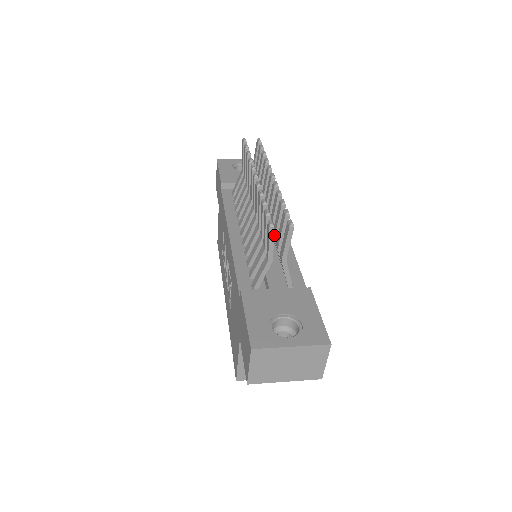
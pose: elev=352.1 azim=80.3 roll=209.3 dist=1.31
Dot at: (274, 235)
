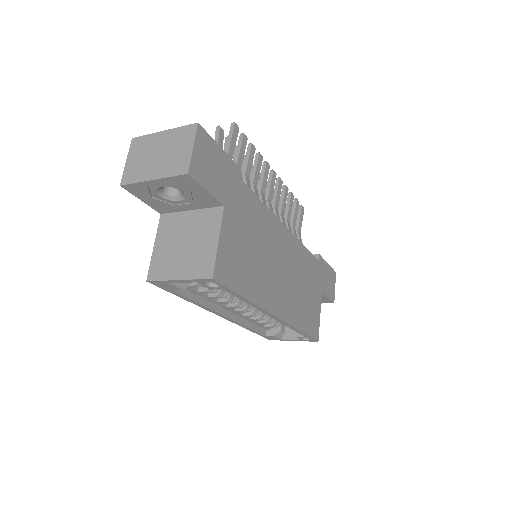
Dot at: (242, 174)
